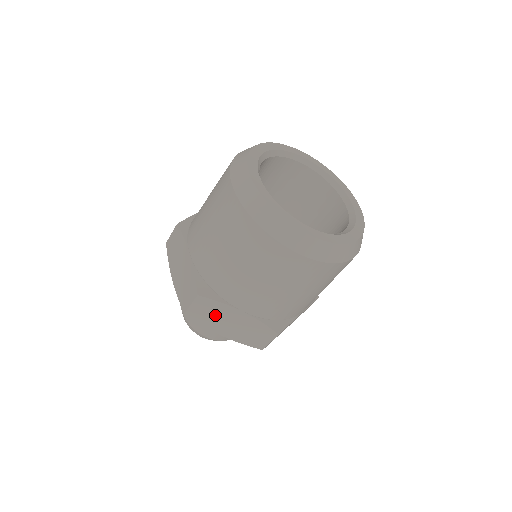
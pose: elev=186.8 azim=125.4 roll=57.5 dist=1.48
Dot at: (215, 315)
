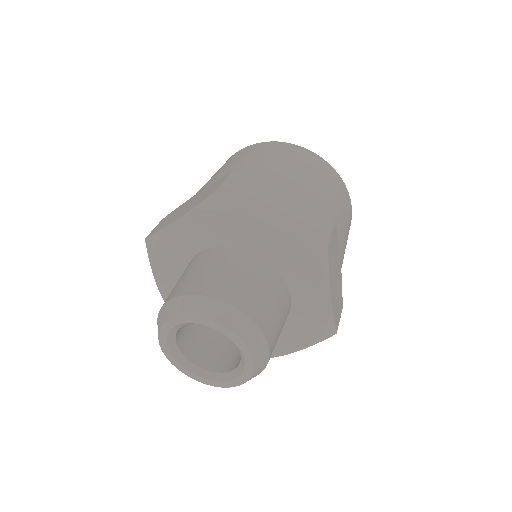
Dot at: (256, 195)
